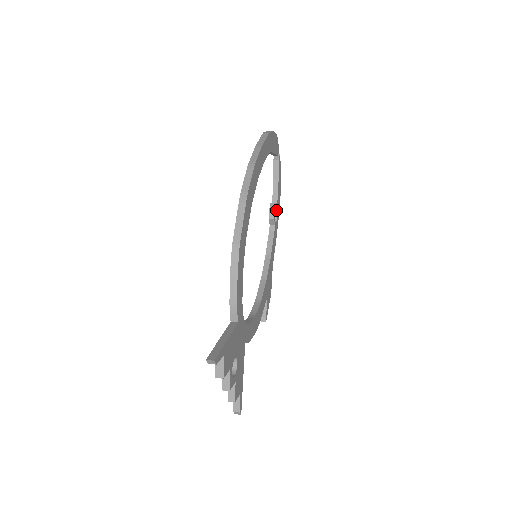
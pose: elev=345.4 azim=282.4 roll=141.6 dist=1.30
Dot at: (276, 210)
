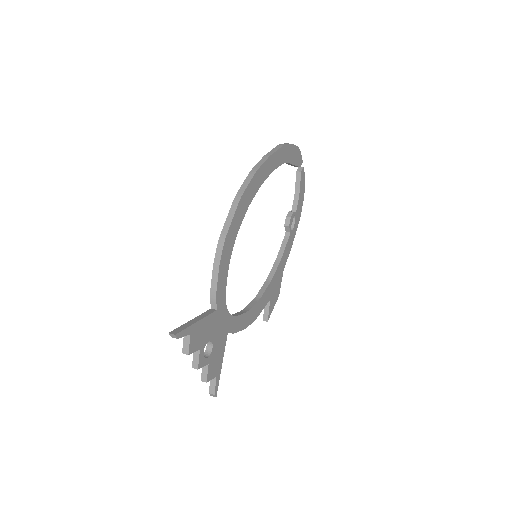
Dot at: (294, 219)
